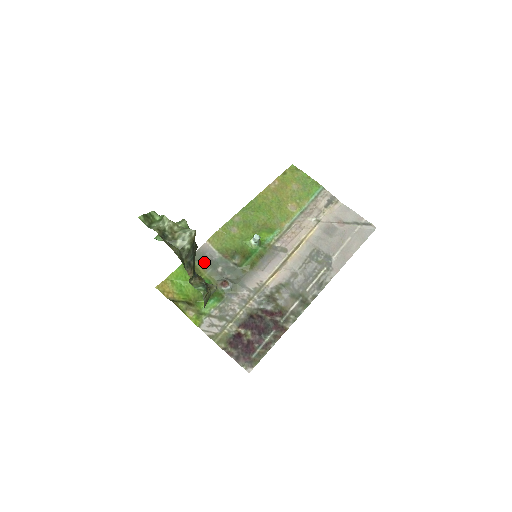
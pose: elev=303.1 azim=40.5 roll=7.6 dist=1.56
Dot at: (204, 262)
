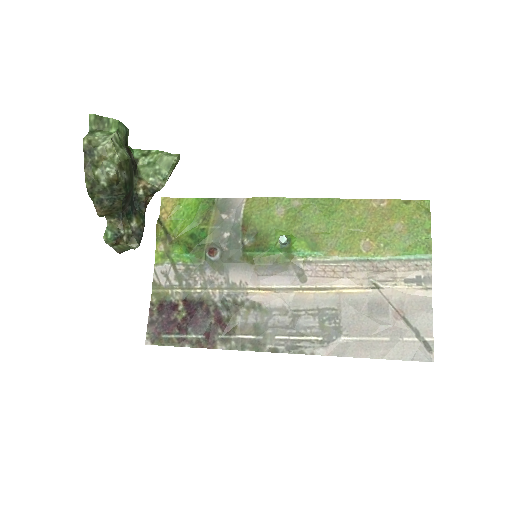
Dot at: (221, 215)
